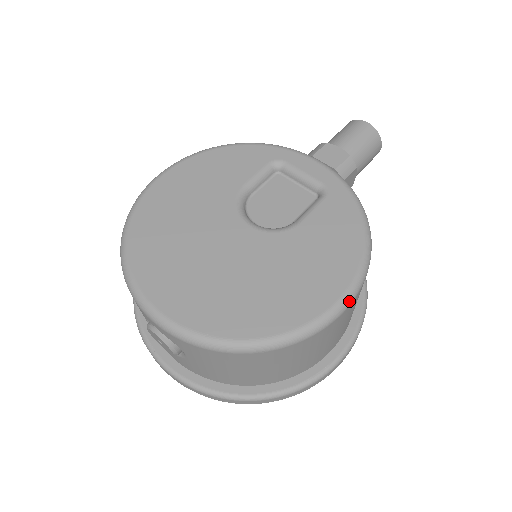
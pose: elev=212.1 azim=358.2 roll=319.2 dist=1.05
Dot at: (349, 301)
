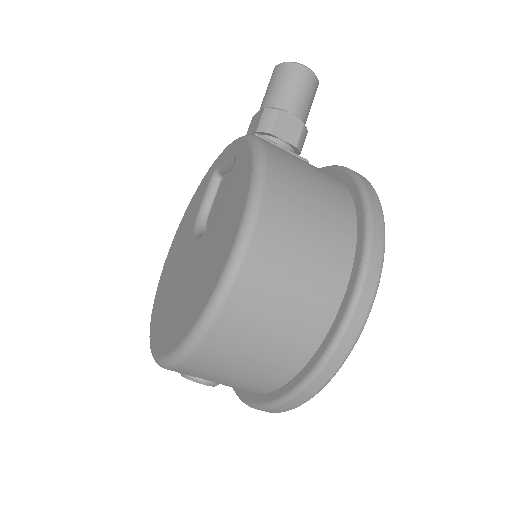
Dot at: (244, 238)
